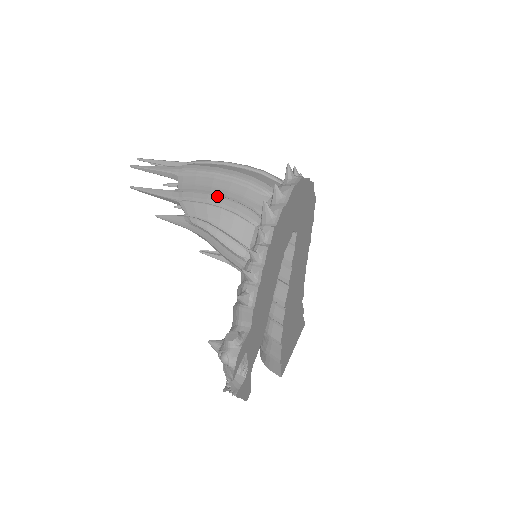
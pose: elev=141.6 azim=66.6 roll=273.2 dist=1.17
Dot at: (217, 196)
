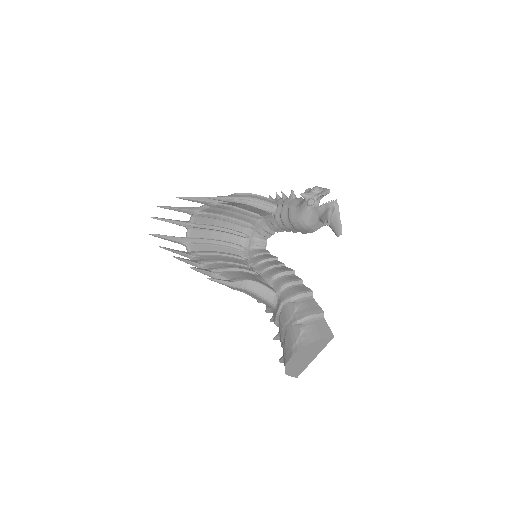
Dot at: occluded
